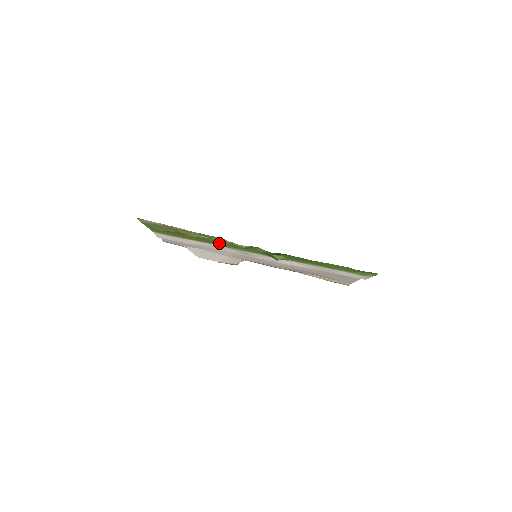
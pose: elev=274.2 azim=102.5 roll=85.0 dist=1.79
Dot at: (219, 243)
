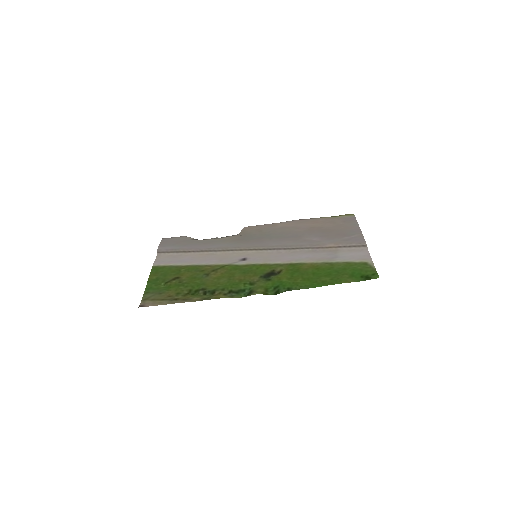
Dot at: (218, 275)
